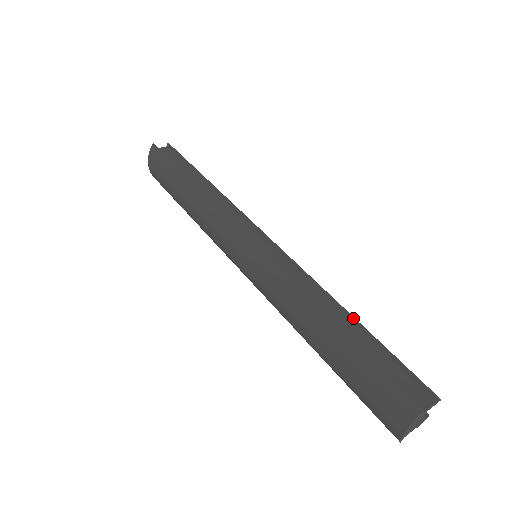
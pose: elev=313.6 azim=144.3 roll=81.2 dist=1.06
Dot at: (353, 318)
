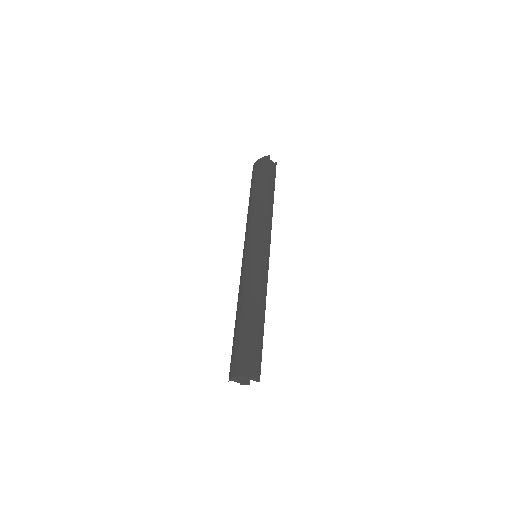
Dot at: (264, 321)
